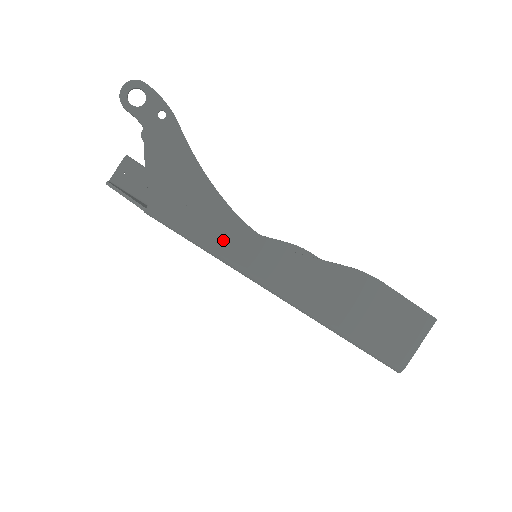
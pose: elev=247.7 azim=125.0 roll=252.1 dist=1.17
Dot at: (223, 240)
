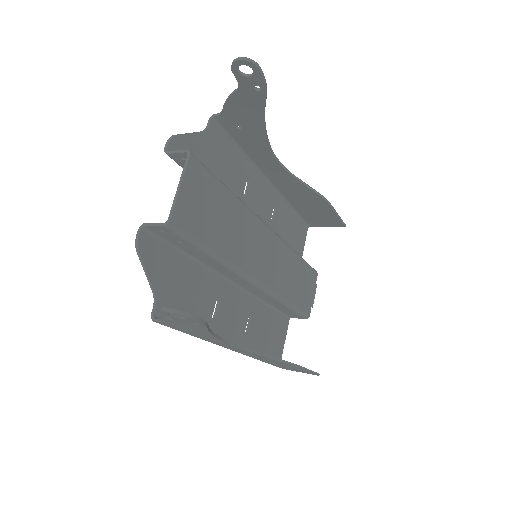
Dot at: (204, 339)
